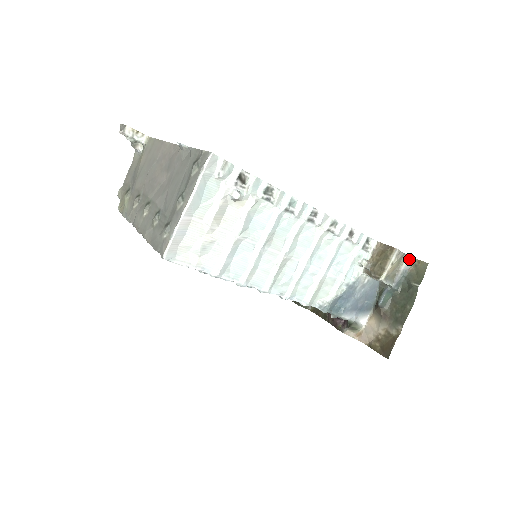
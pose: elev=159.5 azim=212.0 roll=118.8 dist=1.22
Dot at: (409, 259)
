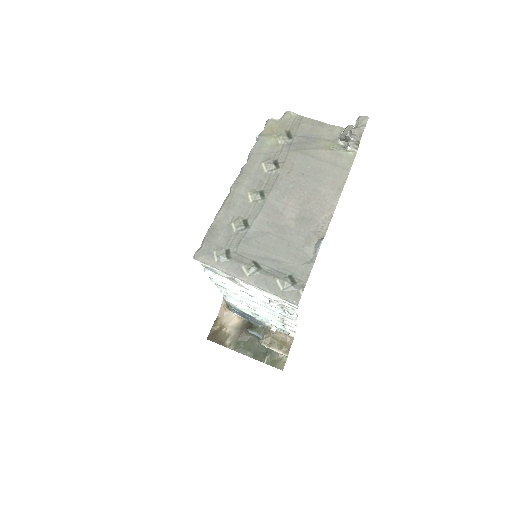
Dot at: occluded
